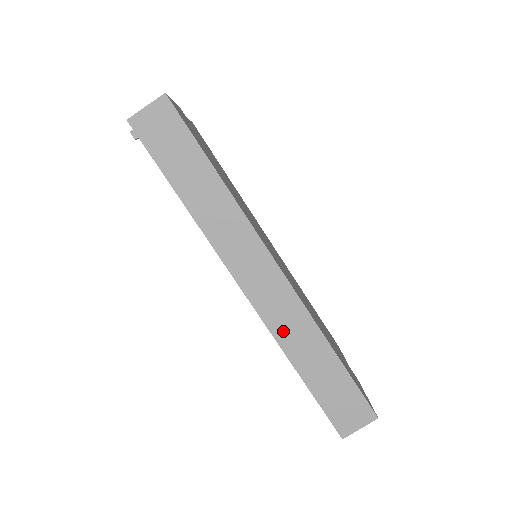
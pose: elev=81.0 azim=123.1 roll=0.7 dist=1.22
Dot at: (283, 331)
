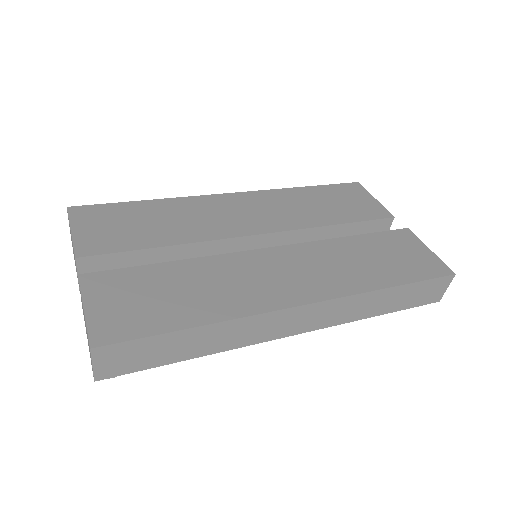
Dot at: (347, 316)
